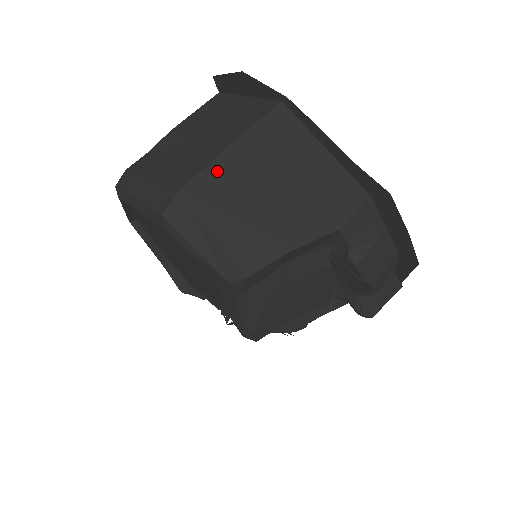
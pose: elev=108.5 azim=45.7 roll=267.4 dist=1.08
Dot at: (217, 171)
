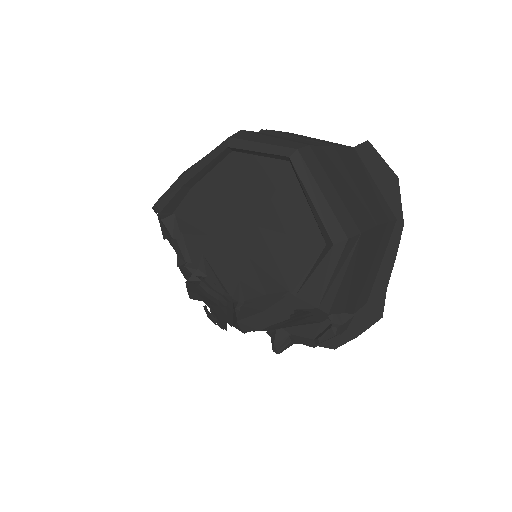
Dot at: (370, 236)
